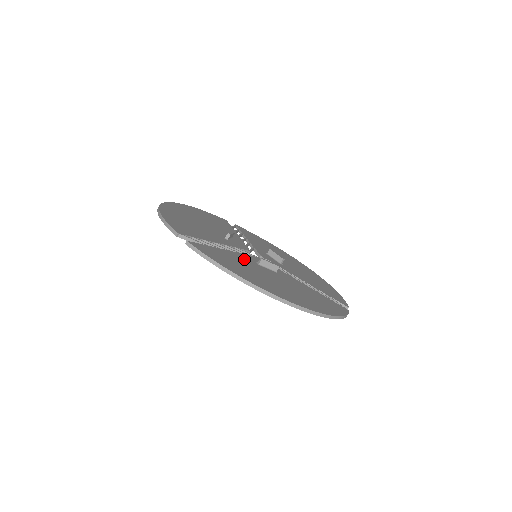
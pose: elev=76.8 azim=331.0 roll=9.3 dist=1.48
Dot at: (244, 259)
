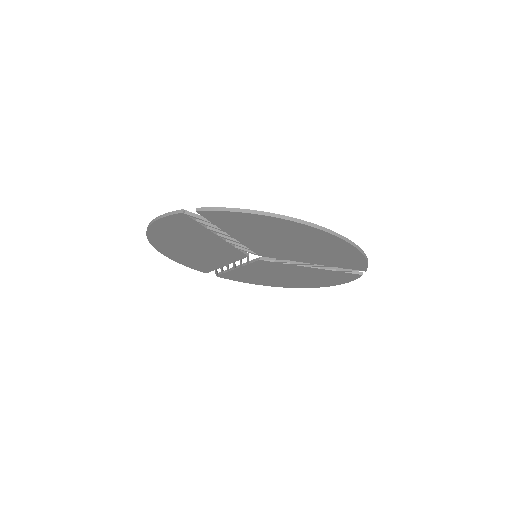
Dot at: occluded
